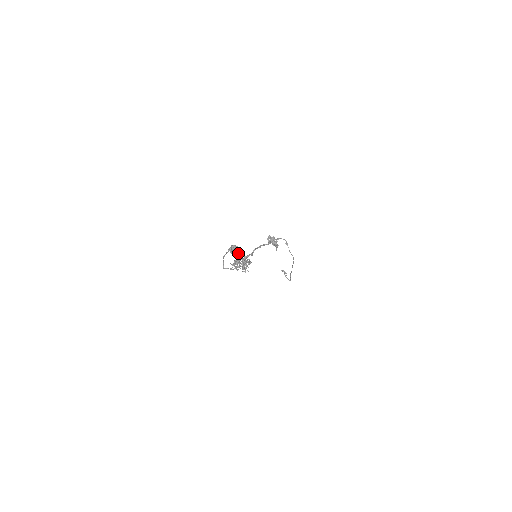
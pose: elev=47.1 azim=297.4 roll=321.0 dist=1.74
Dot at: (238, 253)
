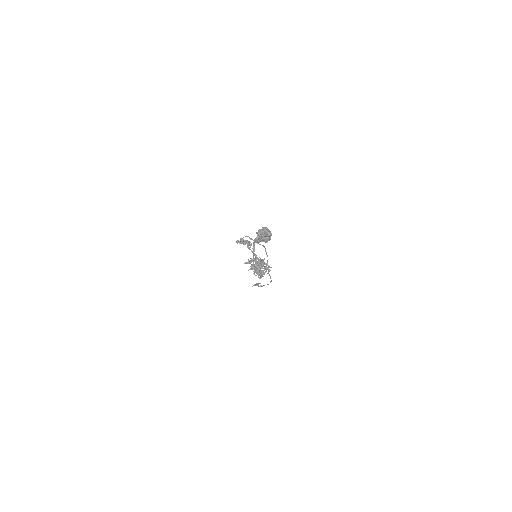
Dot at: (270, 232)
